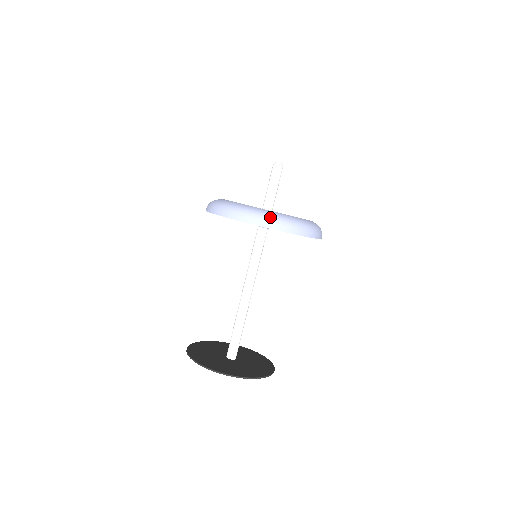
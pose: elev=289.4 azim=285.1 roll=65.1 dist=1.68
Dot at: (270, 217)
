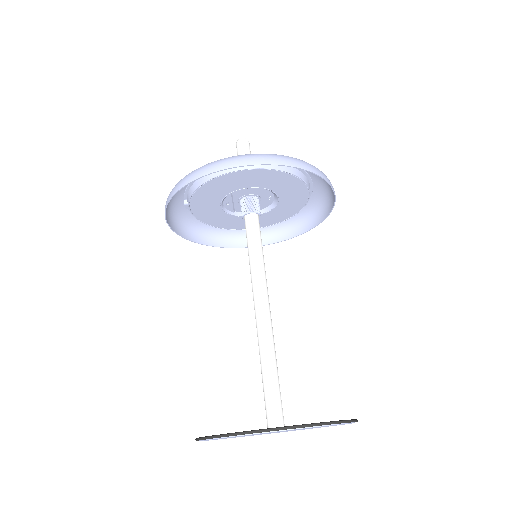
Dot at: (260, 154)
